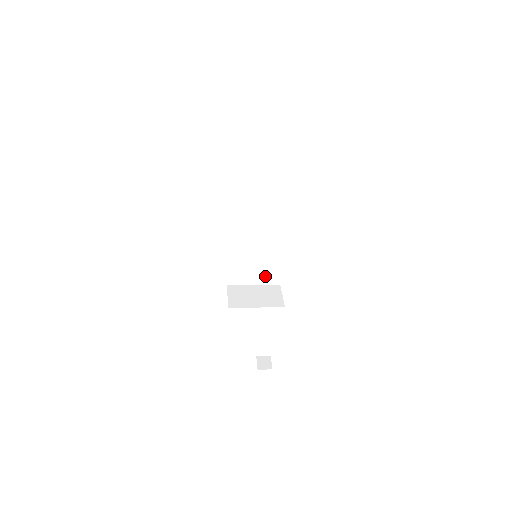
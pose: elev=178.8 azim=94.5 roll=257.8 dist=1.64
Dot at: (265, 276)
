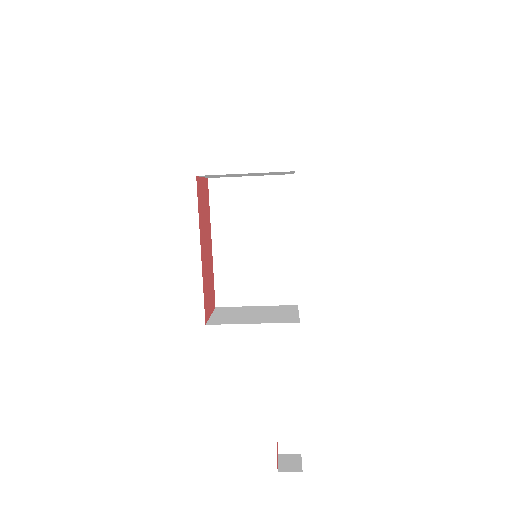
Dot at: (272, 290)
